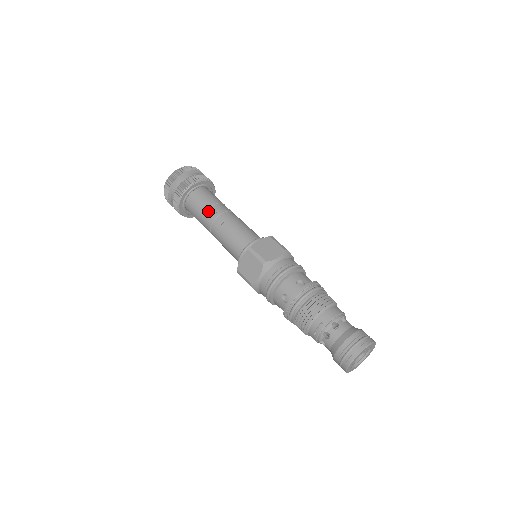
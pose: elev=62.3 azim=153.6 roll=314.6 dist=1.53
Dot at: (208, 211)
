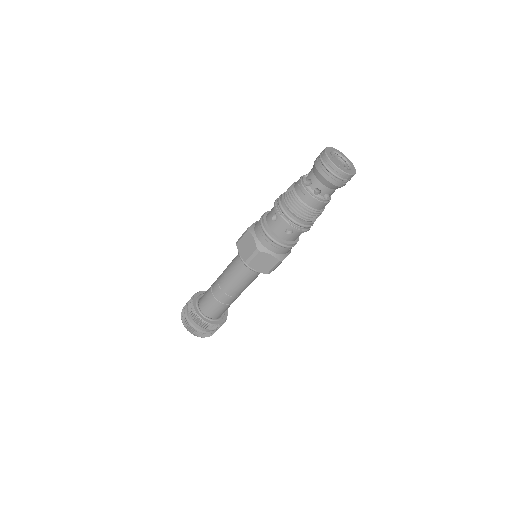
Dot at: (212, 287)
